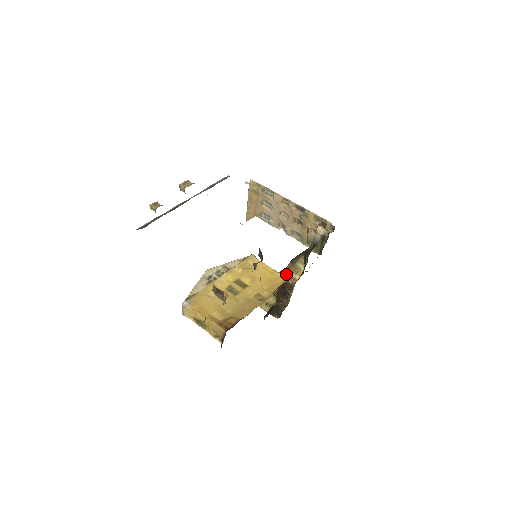
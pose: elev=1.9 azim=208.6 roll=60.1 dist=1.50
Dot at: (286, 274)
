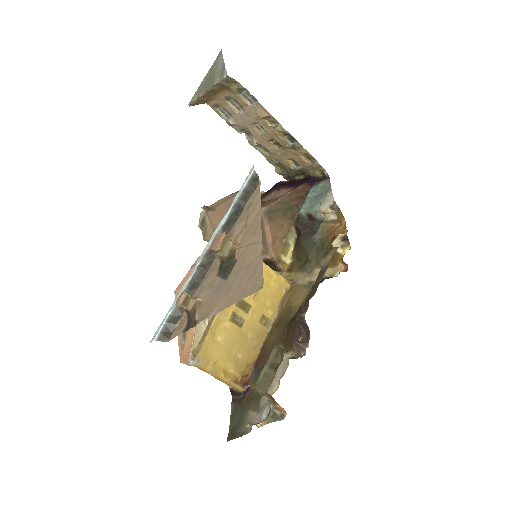
Dot at: (276, 258)
